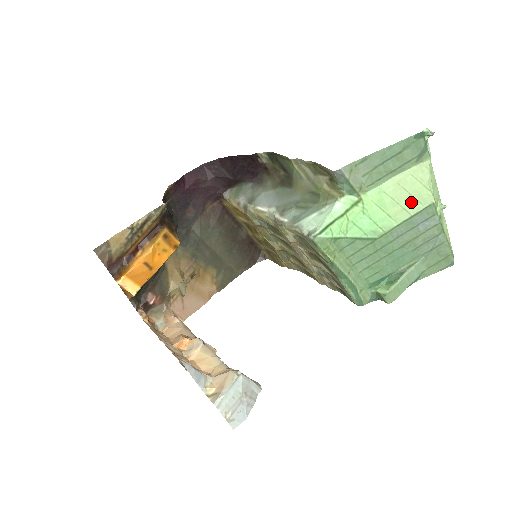
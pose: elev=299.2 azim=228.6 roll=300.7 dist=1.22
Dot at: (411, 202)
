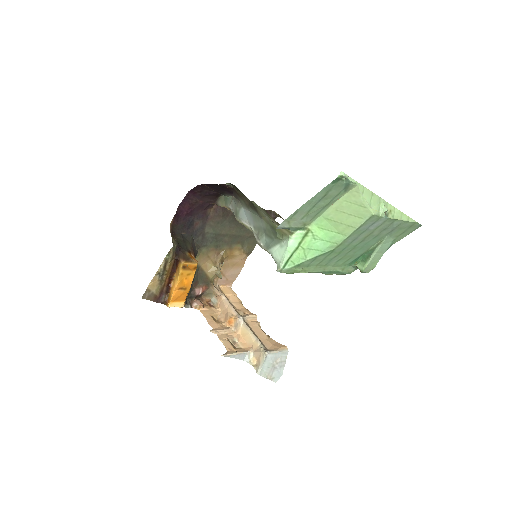
Dot at: (353, 220)
